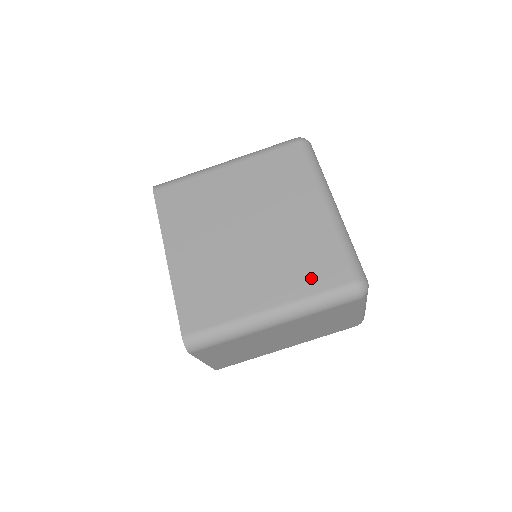
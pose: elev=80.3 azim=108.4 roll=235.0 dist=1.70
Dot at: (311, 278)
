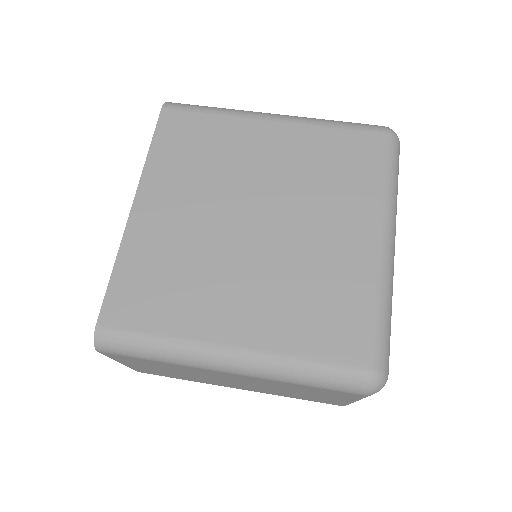
Dot at: (311, 333)
